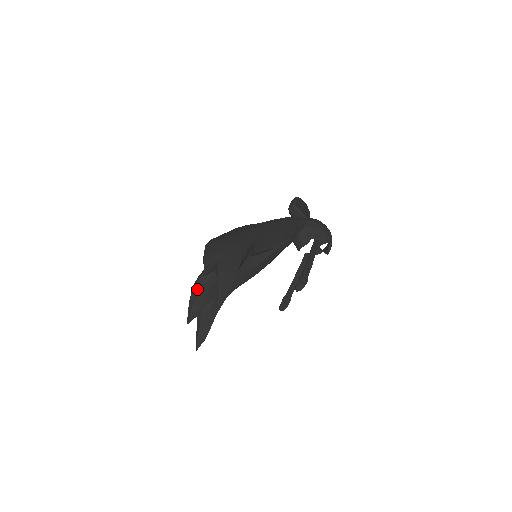
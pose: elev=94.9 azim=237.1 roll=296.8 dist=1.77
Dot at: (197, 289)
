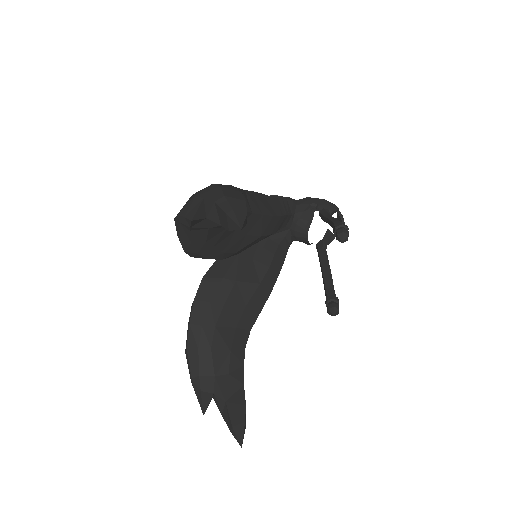
Dot at: (193, 344)
